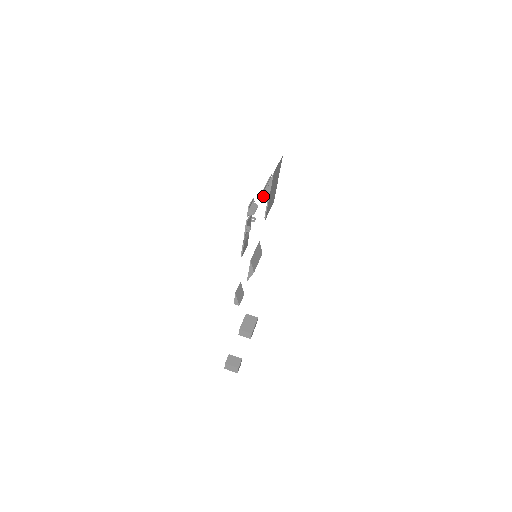
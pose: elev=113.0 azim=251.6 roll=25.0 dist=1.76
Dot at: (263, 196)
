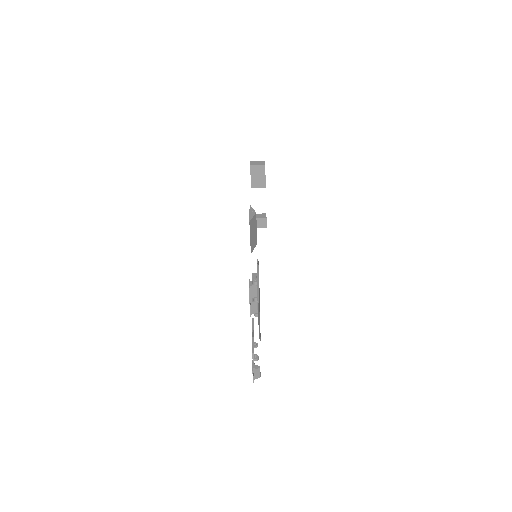
Dot at: occluded
